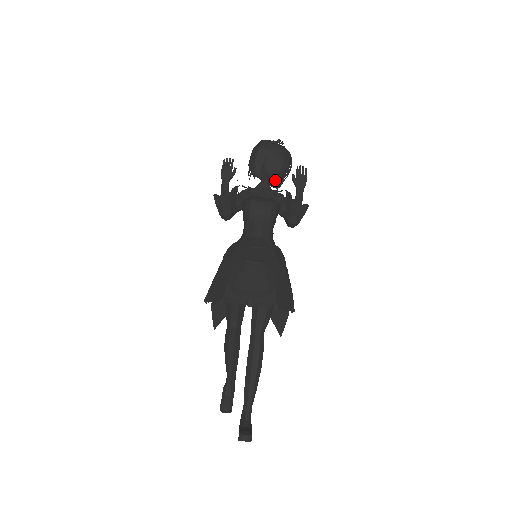
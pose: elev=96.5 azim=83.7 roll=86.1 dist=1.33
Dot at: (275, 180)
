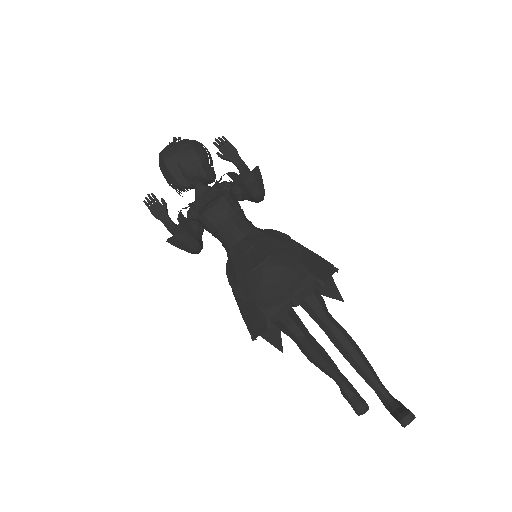
Dot at: (206, 175)
